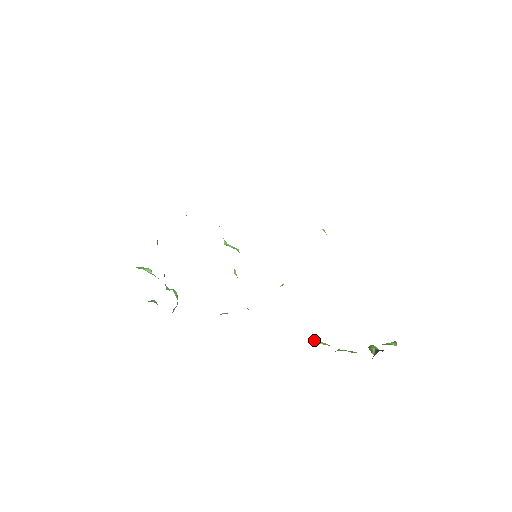
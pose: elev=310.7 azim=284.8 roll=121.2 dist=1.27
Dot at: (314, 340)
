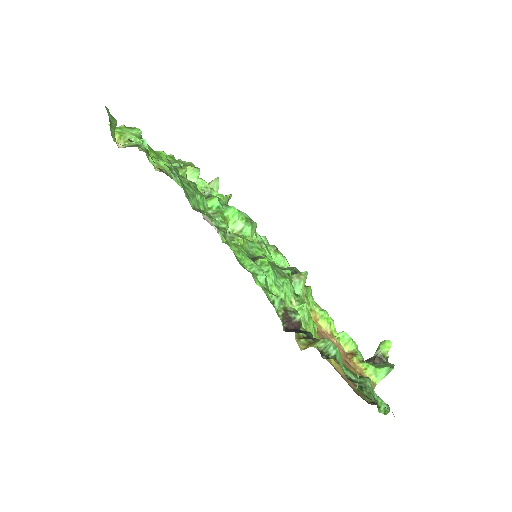
Dot at: (316, 320)
